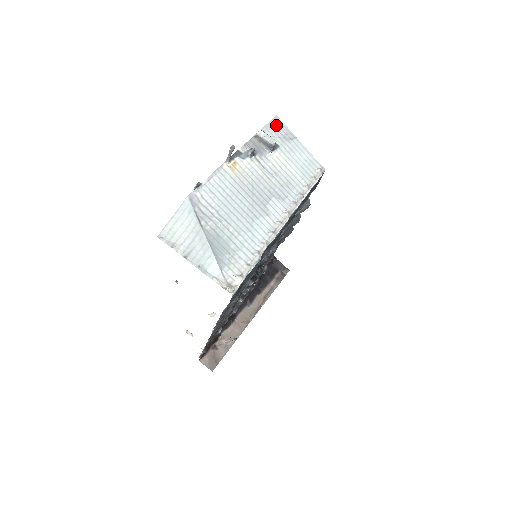
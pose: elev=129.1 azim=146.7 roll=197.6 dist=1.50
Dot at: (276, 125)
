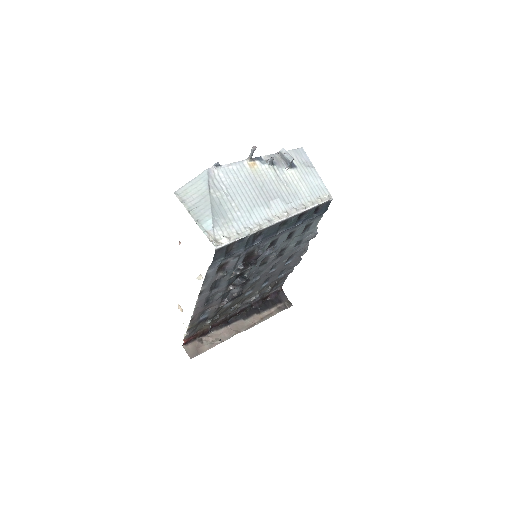
Dot at: (300, 153)
